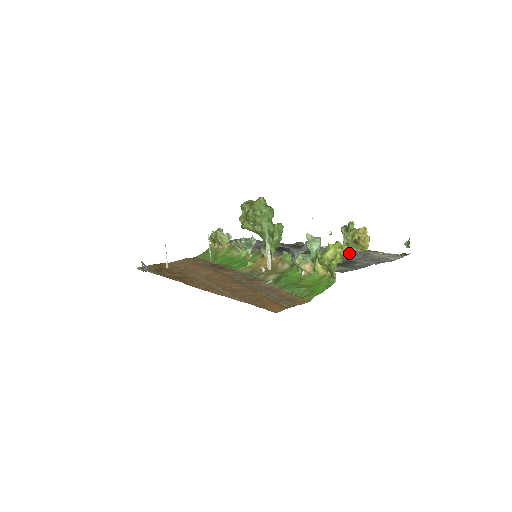
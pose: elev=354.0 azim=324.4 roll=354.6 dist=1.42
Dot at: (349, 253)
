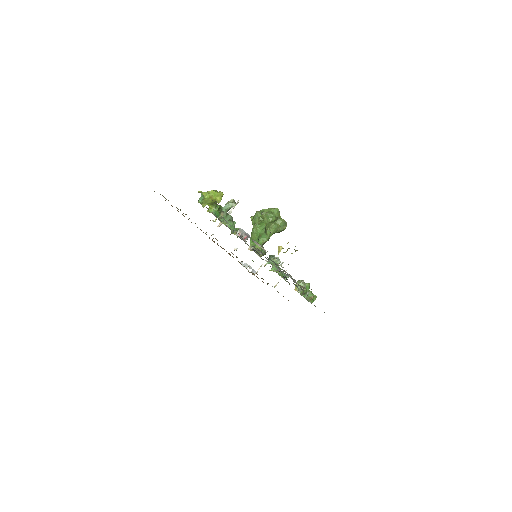
Dot at: occluded
